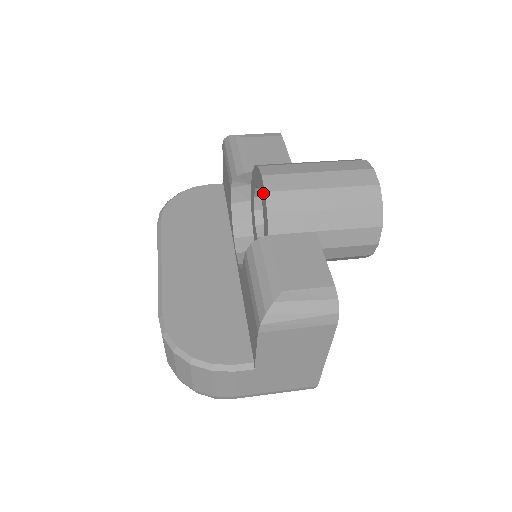
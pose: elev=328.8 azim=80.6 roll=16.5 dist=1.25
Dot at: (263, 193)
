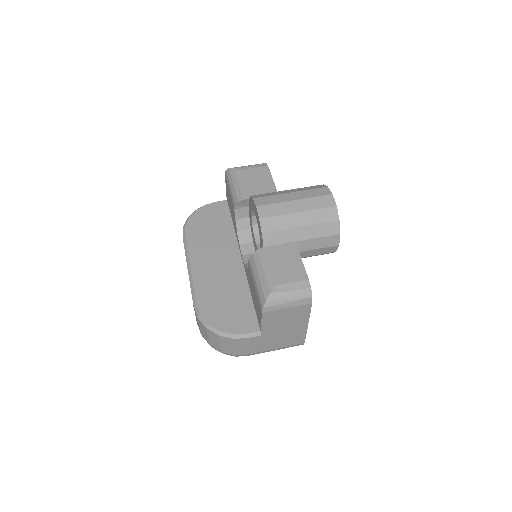
Dot at: (258, 218)
